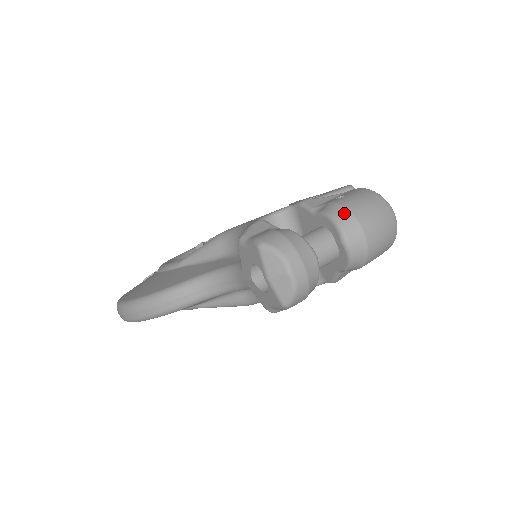
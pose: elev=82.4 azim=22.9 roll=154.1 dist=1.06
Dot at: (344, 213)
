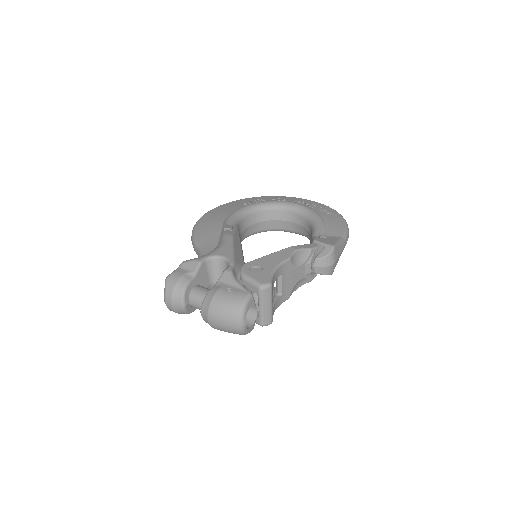
Dot at: (208, 302)
